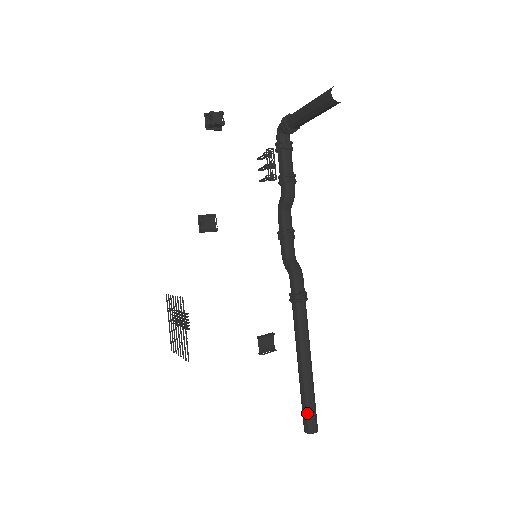
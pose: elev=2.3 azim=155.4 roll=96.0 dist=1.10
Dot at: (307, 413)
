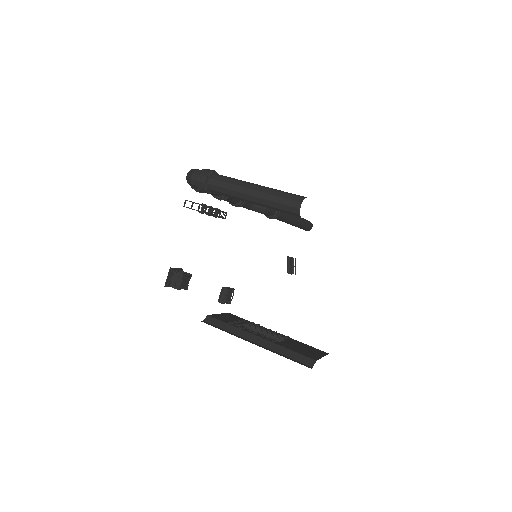
Dot at: (305, 229)
